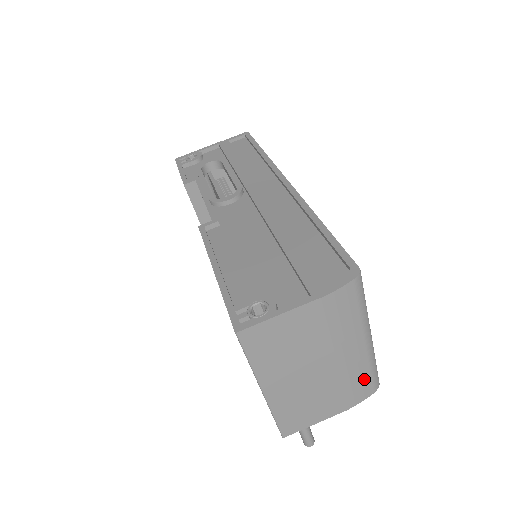
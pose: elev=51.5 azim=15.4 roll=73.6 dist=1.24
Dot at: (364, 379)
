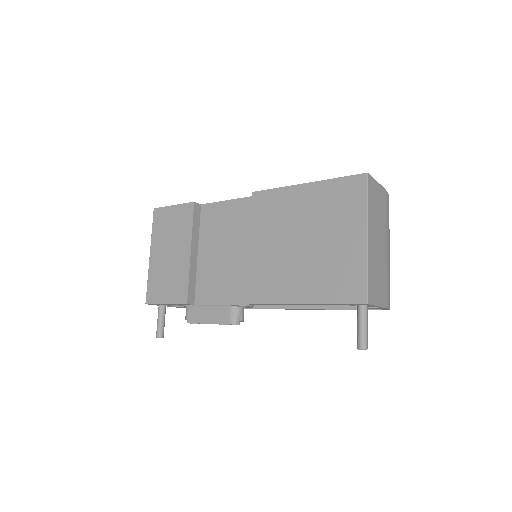
Dot at: (389, 286)
